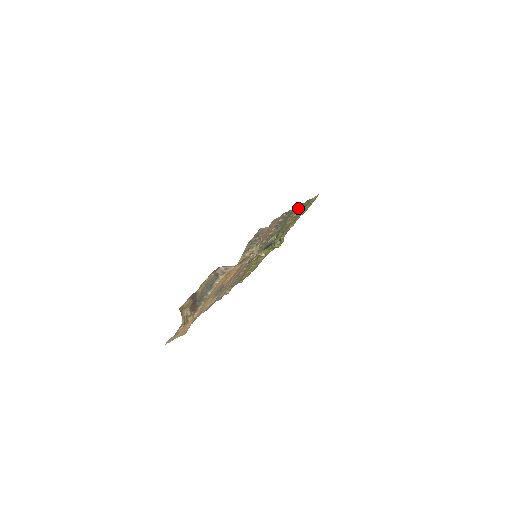
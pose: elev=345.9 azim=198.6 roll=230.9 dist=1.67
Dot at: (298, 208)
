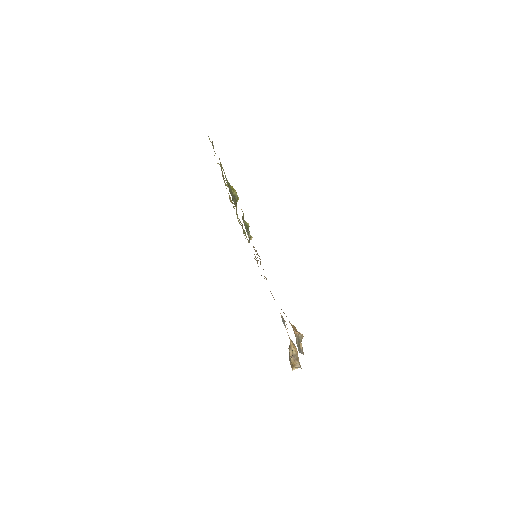
Dot at: (243, 217)
